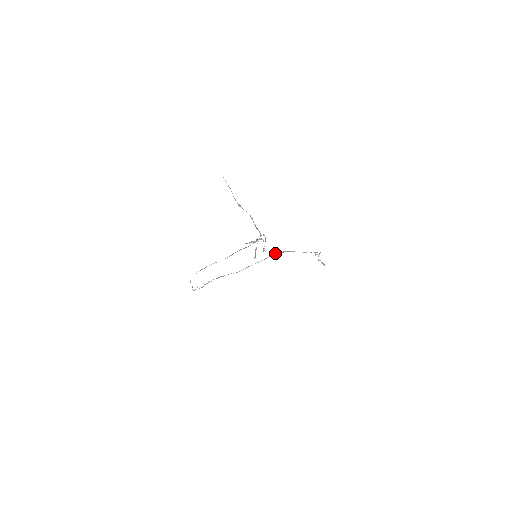
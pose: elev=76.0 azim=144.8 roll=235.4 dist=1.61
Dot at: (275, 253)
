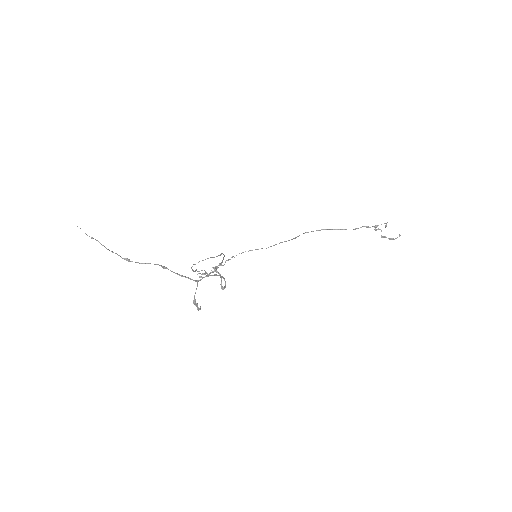
Dot at: (306, 232)
